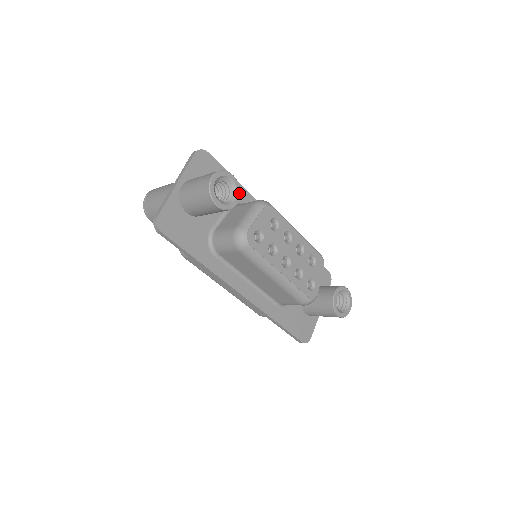
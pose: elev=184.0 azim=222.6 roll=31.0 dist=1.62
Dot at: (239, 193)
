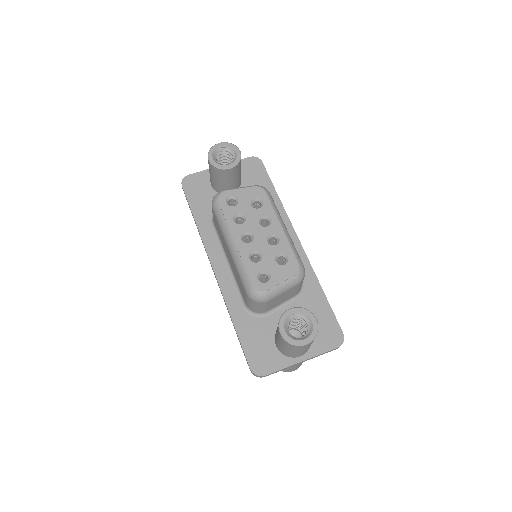
Dot at: (236, 163)
